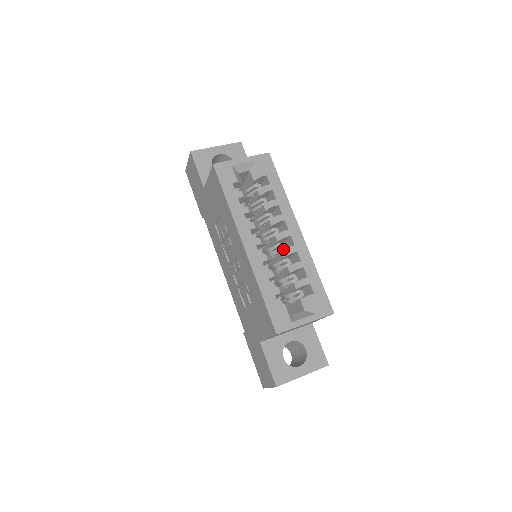
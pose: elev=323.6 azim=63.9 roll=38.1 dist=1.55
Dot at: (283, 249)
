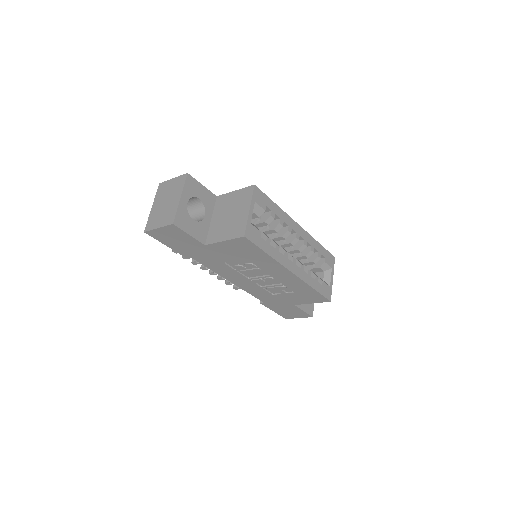
Dot at: (293, 246)
